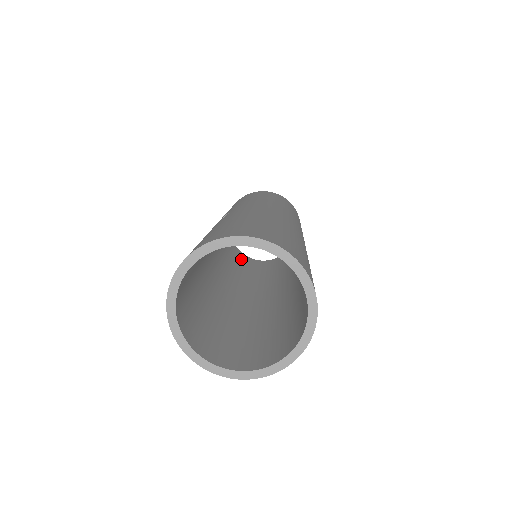
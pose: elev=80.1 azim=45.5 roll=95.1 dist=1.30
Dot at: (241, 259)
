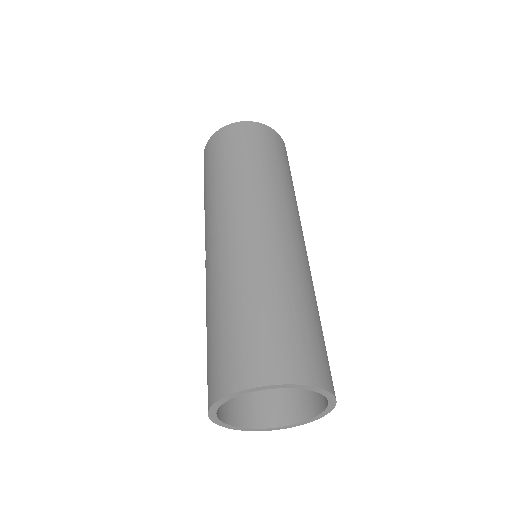
Dot at: occluded
